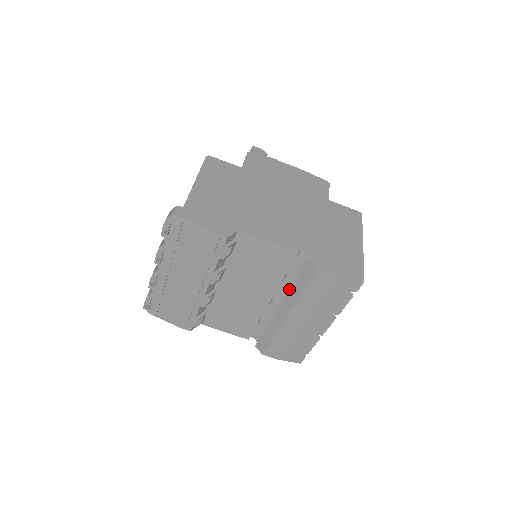
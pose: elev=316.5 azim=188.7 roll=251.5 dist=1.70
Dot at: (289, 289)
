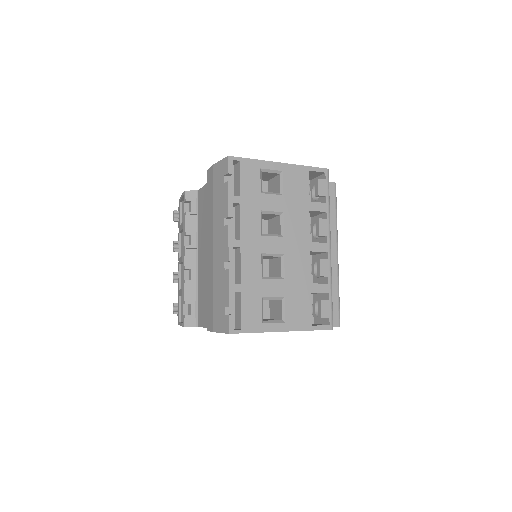
Dot at: occluded
